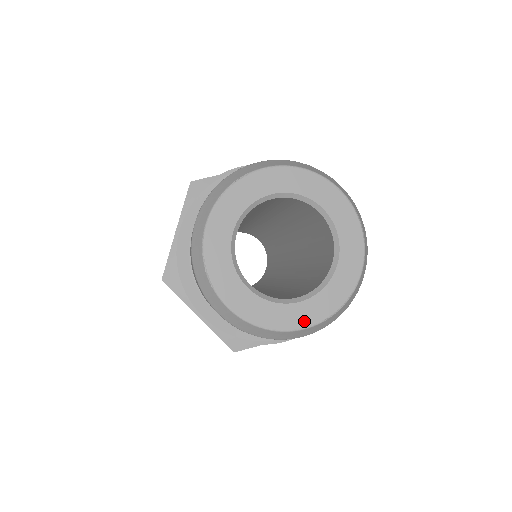
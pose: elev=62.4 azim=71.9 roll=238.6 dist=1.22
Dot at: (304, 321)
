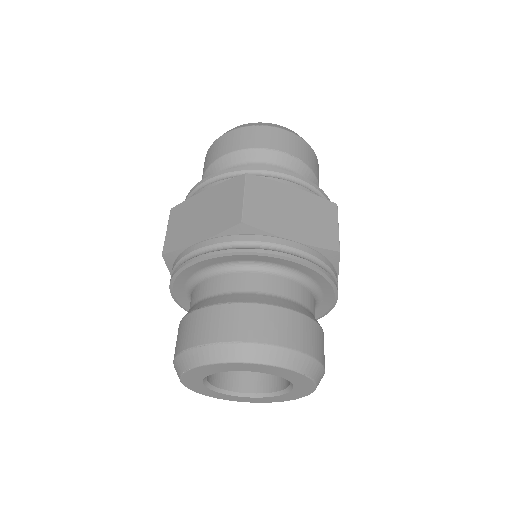
Dot at: (281, 400)
